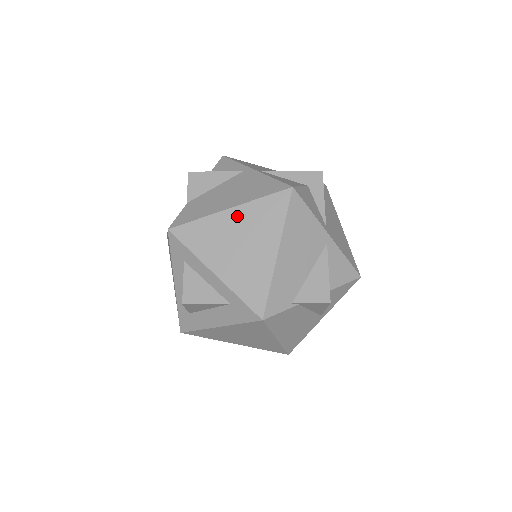
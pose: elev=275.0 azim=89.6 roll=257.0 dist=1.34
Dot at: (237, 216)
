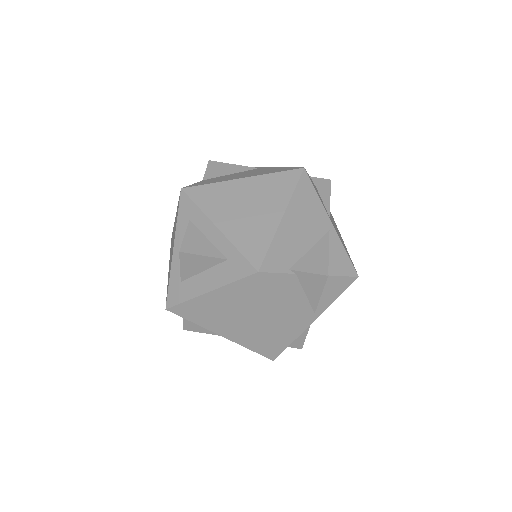
Dot at: (249, 184)
